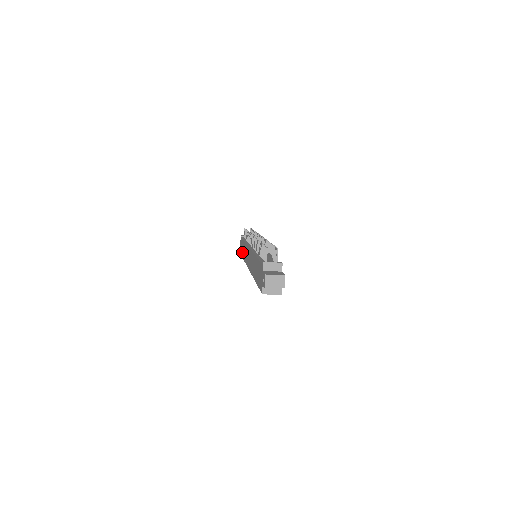
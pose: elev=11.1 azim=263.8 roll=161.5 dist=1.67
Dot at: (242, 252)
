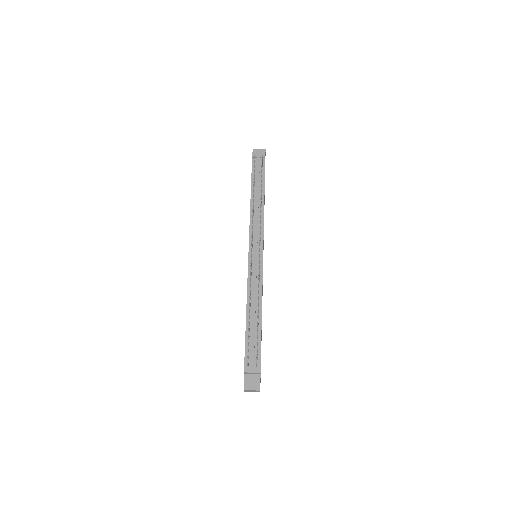
Dot at: occluded
